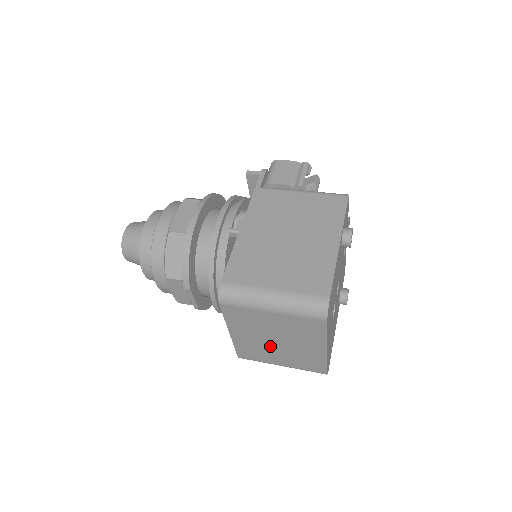
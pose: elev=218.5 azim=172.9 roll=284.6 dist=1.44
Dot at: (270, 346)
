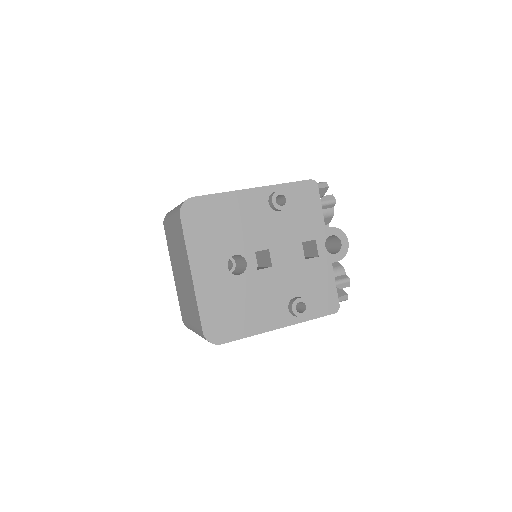
Dot at: (182, 286)
